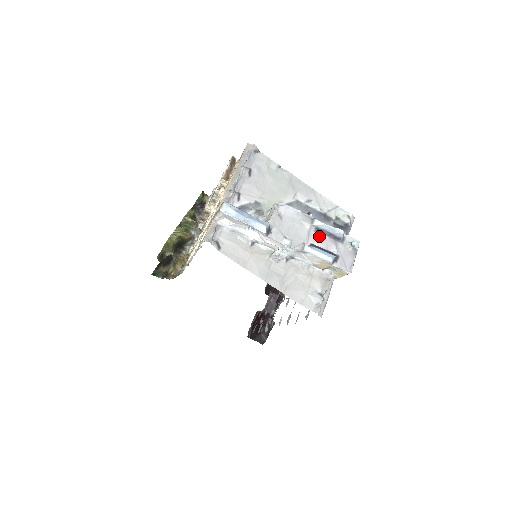
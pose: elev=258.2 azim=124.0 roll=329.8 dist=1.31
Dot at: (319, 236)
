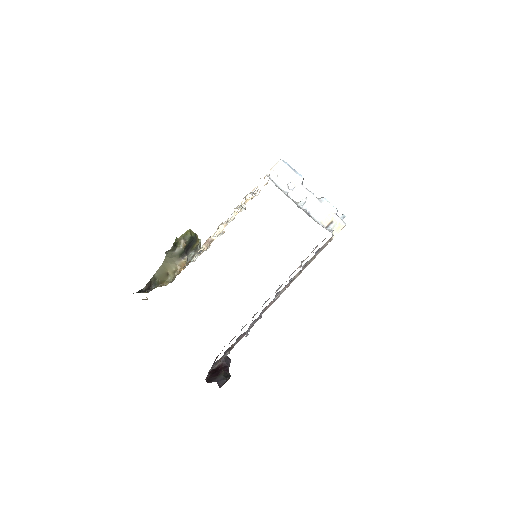
Dot at: occluded
